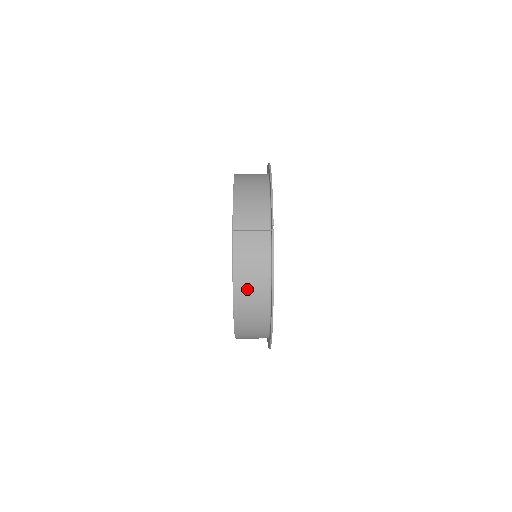
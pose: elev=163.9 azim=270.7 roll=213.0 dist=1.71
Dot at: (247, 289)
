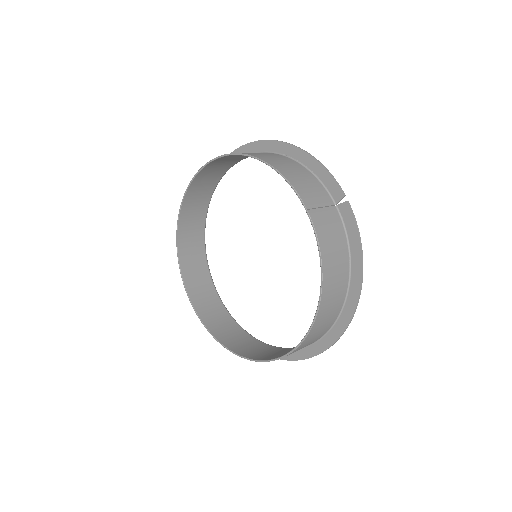
Dot at: (333, 279)
